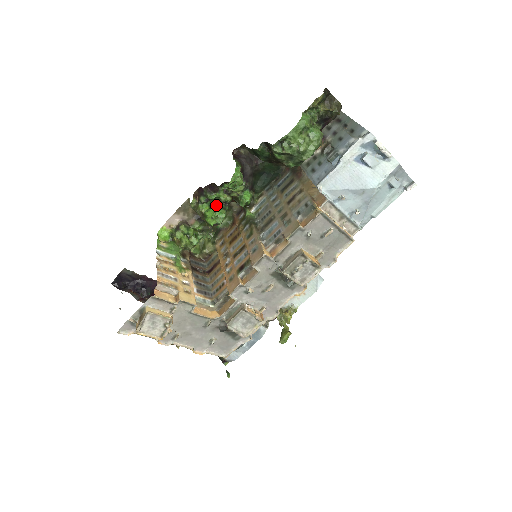
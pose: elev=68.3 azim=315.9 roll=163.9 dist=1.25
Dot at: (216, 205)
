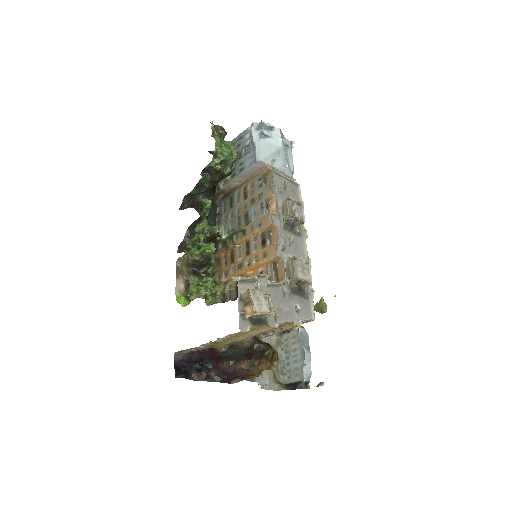
Dot at: (202, 243)
